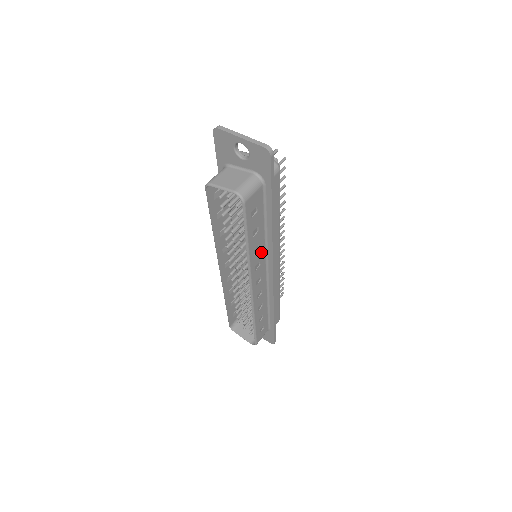
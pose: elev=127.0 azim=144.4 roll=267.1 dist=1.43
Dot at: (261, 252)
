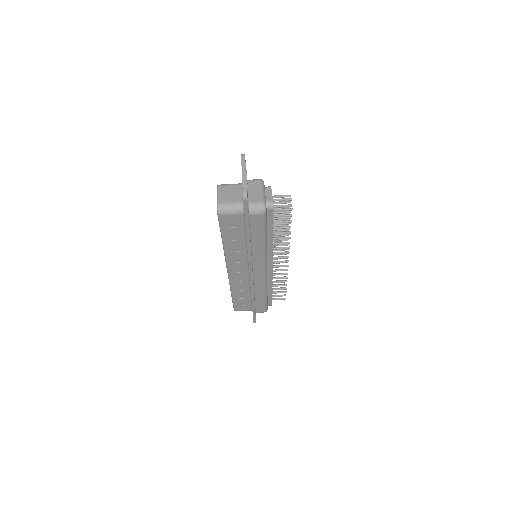
Dot at: (241, 255)
